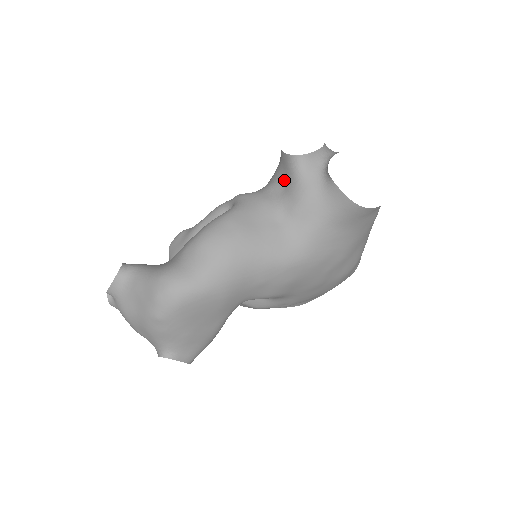
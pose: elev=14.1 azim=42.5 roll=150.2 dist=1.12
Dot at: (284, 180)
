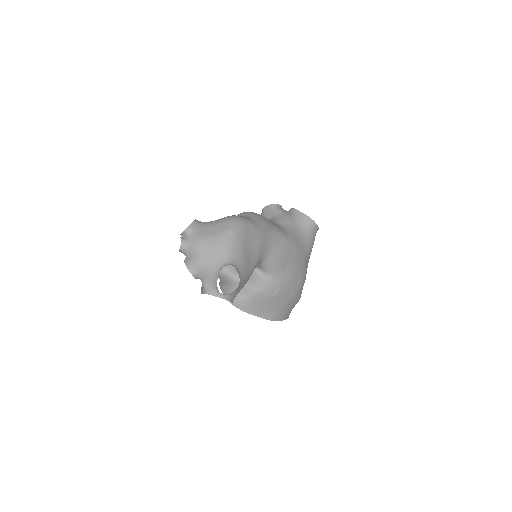
Dot at: (269, 217)
